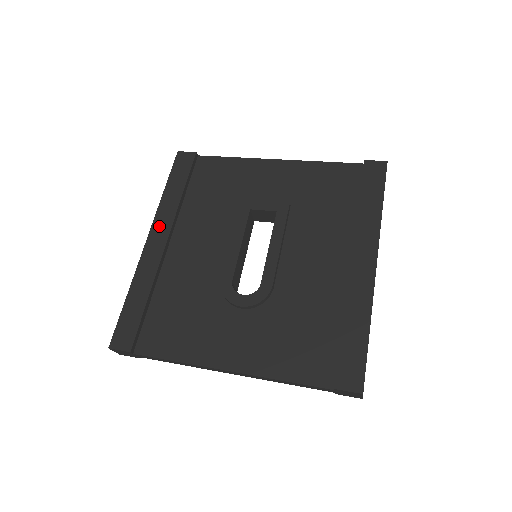
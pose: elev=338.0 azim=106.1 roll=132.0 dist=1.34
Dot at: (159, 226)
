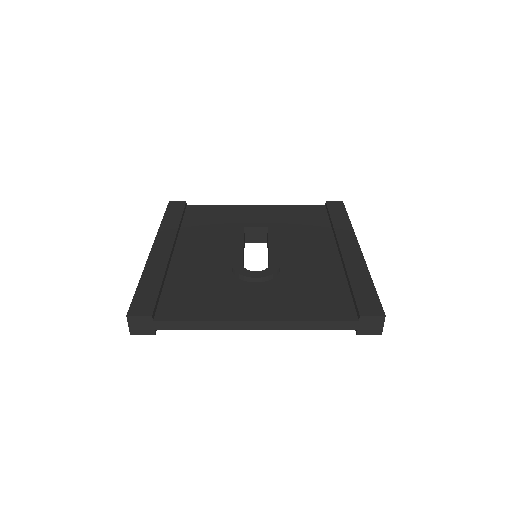
Dot at: (162, 239)
